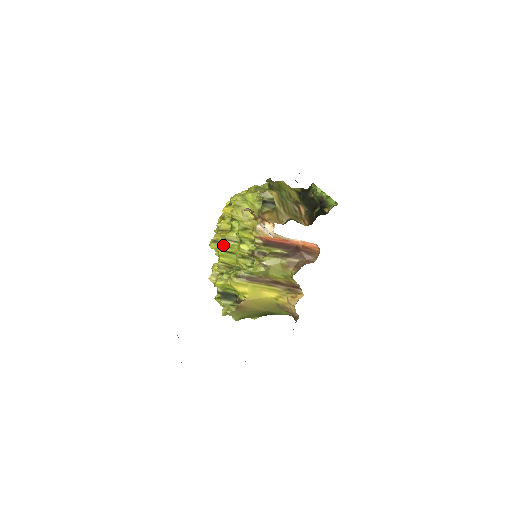
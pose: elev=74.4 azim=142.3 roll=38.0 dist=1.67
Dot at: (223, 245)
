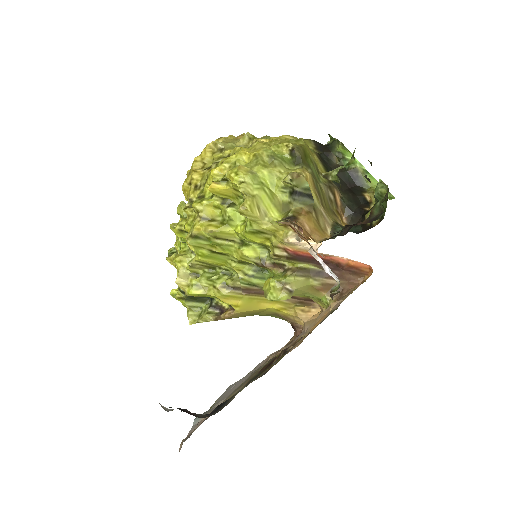
Dot at: (209, 243)
